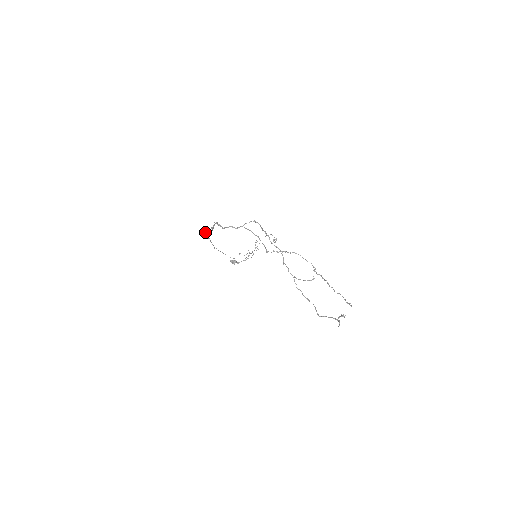
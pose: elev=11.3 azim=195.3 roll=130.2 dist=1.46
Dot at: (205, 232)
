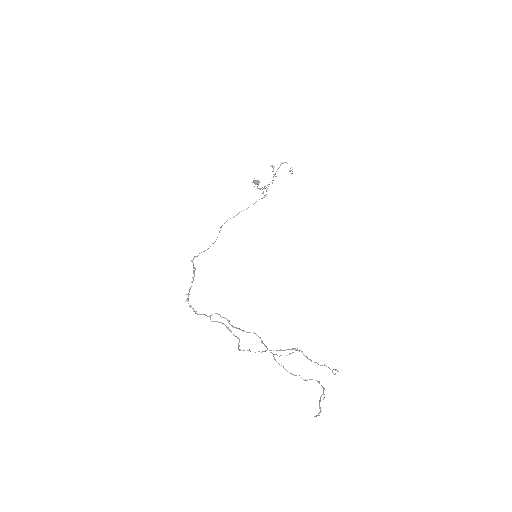
Dot at: (192, 260)
